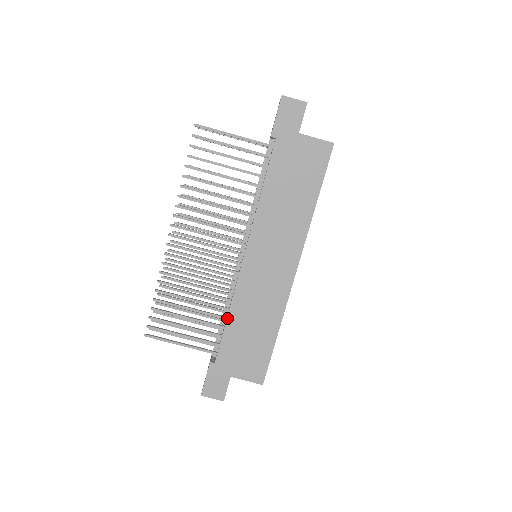
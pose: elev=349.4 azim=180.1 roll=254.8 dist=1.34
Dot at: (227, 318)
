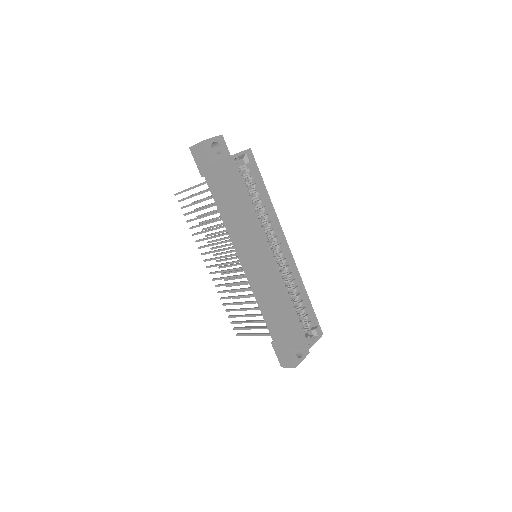
Dot at: (260, 309)
